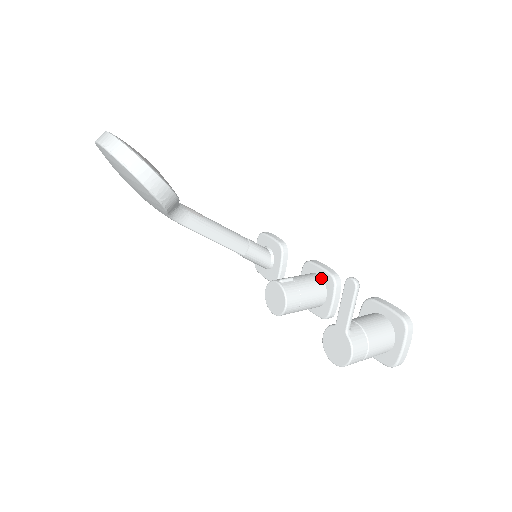
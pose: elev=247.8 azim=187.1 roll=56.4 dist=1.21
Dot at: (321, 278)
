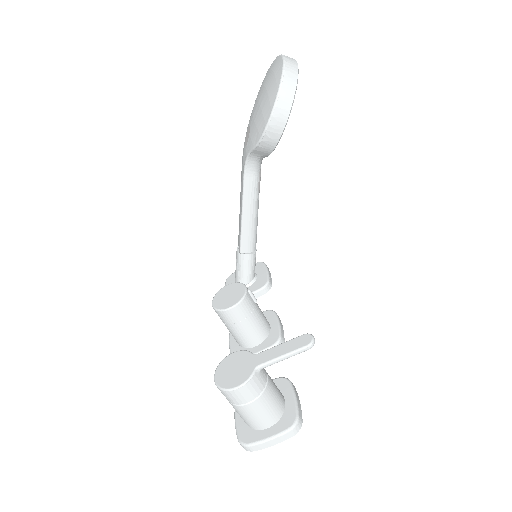
Dot at: (270, 330)
